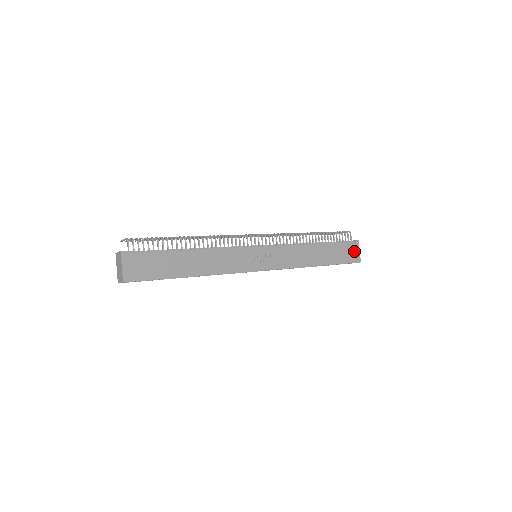
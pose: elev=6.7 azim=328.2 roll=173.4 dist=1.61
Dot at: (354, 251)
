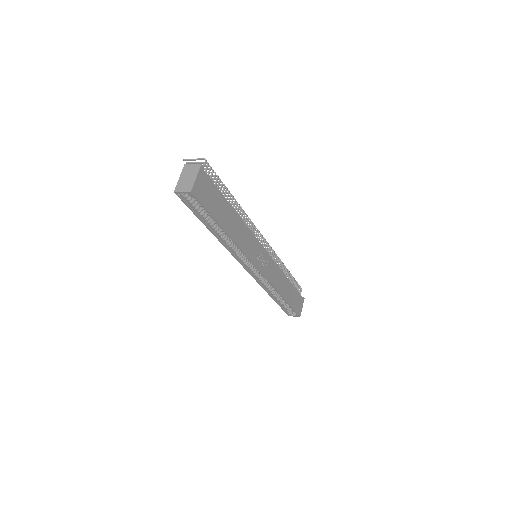
Dot at: (300, 305)
